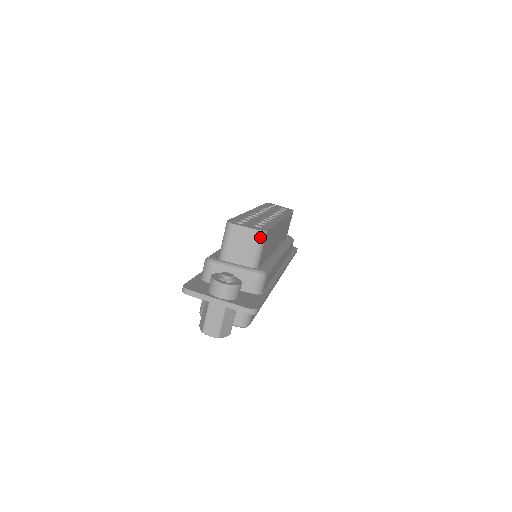
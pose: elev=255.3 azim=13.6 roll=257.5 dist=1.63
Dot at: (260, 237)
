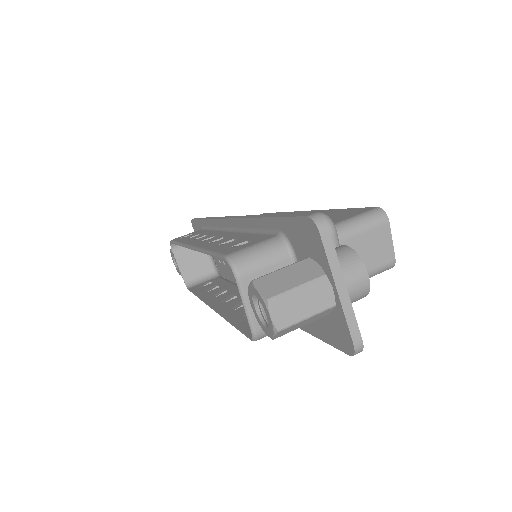
Dot at: (387, 266)
